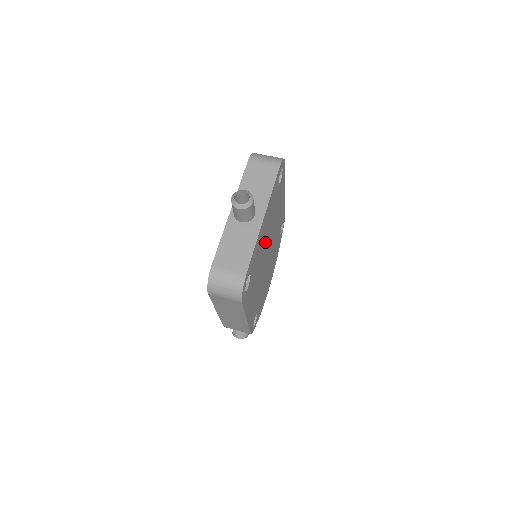
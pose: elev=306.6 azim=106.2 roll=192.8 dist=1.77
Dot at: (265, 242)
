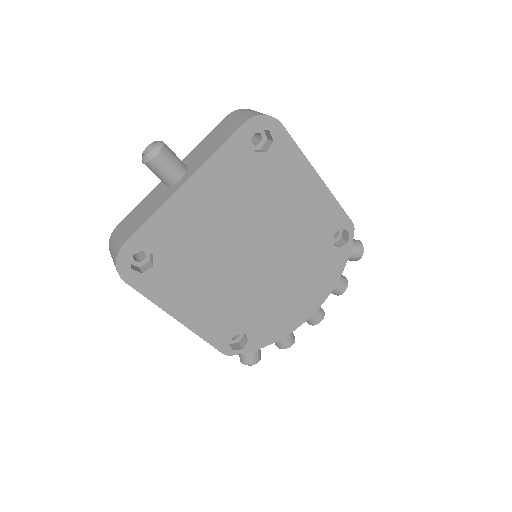
Dot at: (224, 228)
